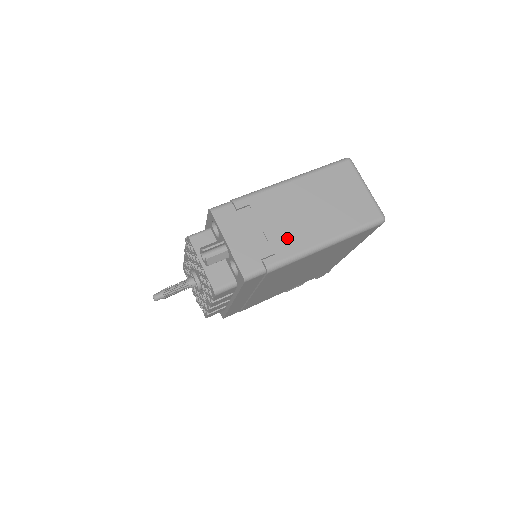
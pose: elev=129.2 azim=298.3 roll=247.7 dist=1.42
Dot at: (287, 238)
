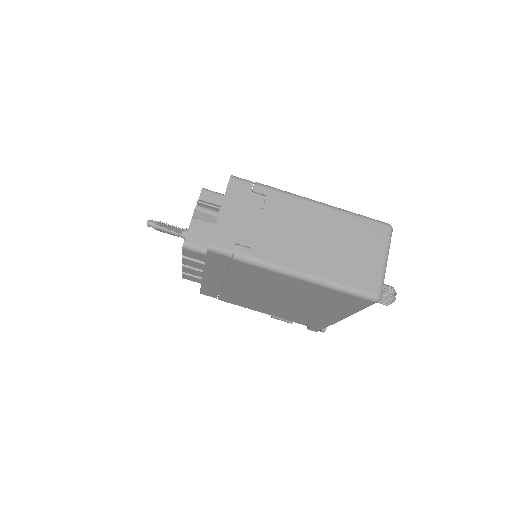
Dot at: (274, 244)
